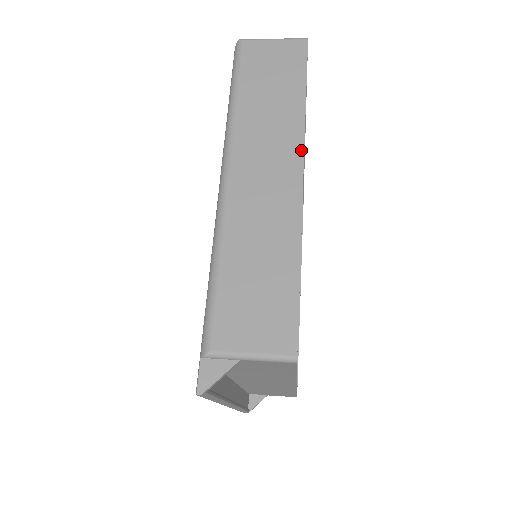
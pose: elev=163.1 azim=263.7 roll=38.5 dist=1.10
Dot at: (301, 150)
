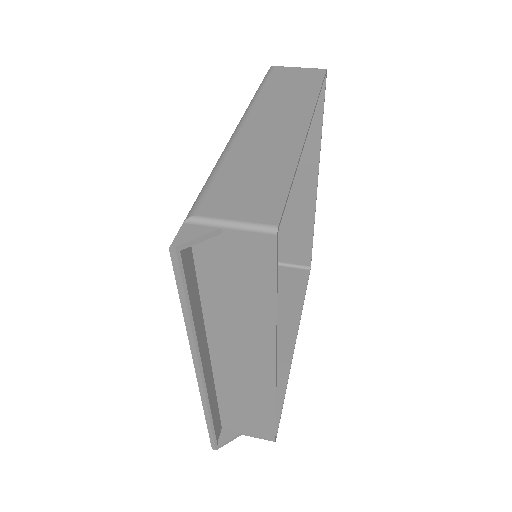
Dot at: (309, 116)
